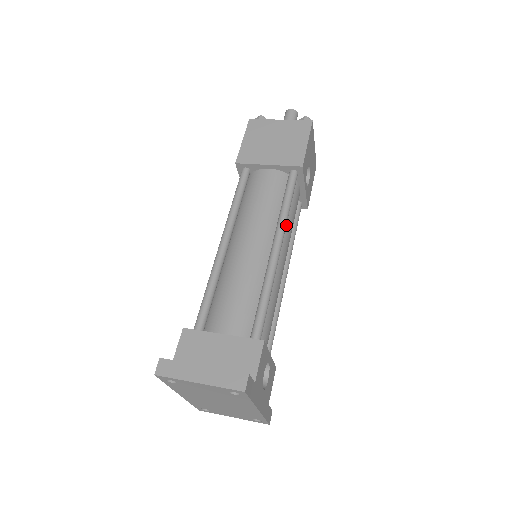
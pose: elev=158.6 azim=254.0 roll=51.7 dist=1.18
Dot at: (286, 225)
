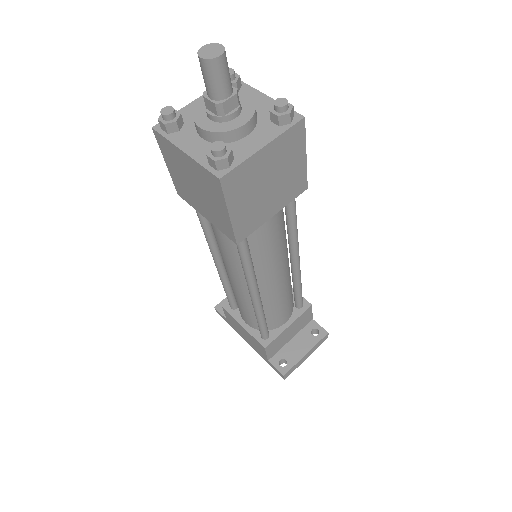
Dot at: occluded
